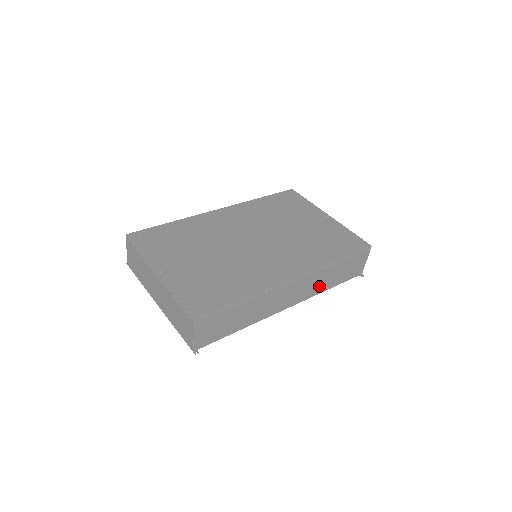
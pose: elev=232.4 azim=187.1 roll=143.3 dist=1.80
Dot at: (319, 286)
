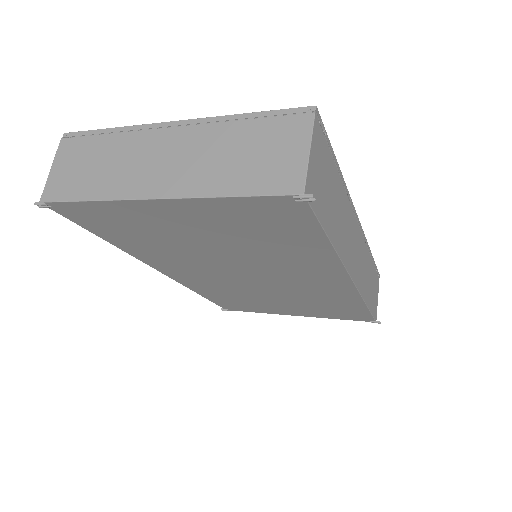
Dot at: (364, 282)
